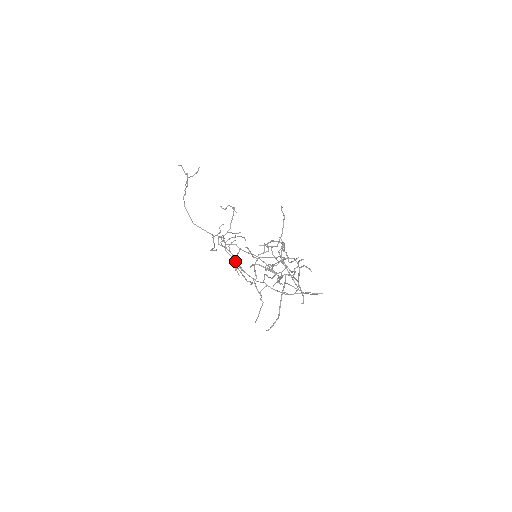
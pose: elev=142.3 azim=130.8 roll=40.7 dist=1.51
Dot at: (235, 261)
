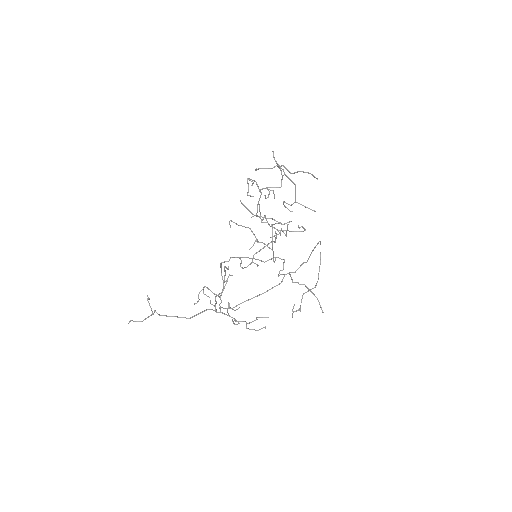
Dot at: (252, 321)
